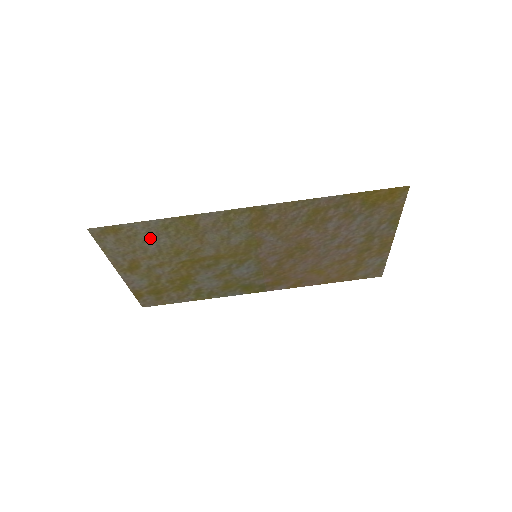
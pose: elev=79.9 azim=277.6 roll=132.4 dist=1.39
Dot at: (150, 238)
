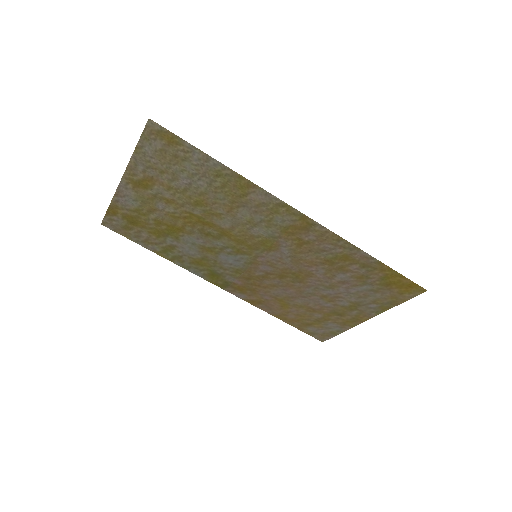
Dot at: (192, 172)
